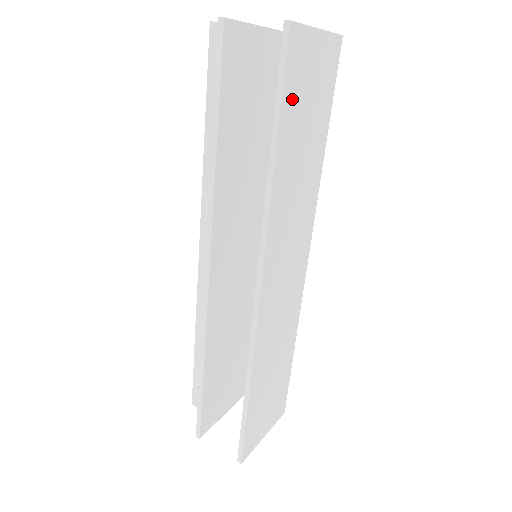
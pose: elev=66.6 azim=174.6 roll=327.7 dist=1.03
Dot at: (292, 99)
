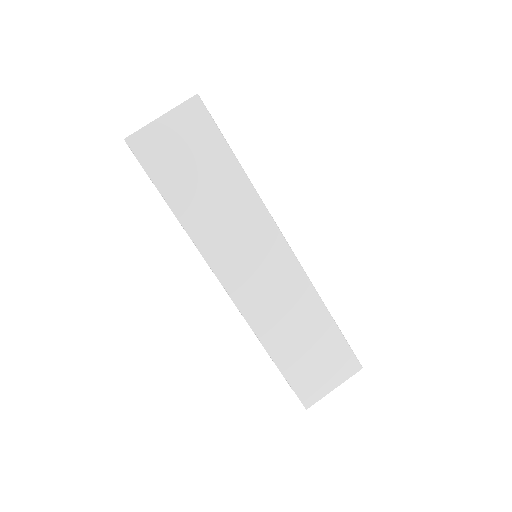
Dot at: (163, 171)
